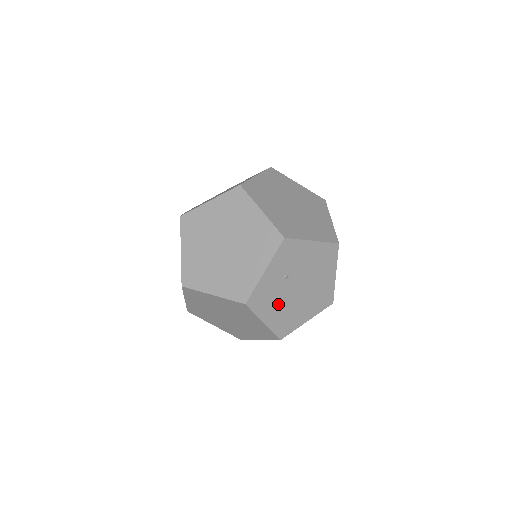
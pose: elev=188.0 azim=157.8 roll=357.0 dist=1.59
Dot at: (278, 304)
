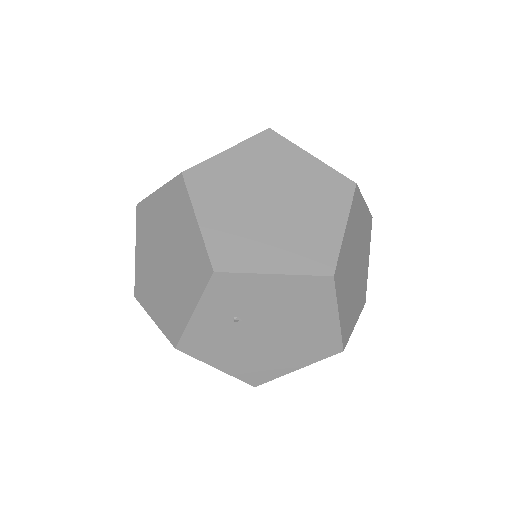
Dot at: (234, 349)
